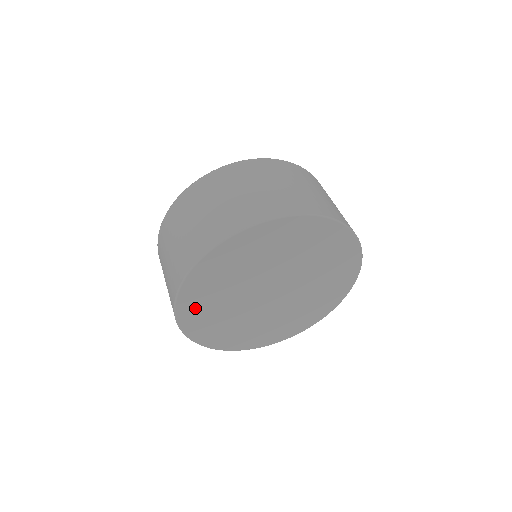
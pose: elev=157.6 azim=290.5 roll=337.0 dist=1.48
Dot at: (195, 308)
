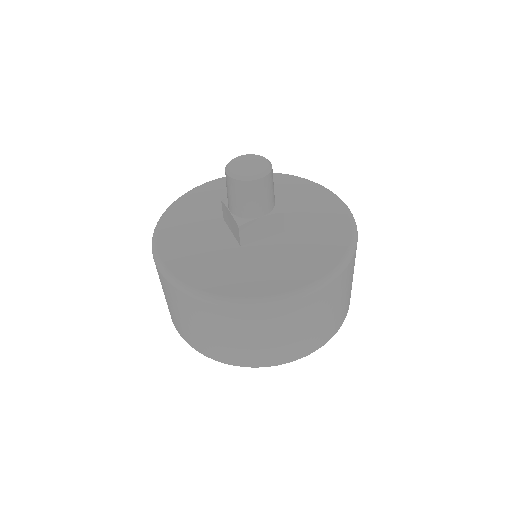
Dot at: occluded
